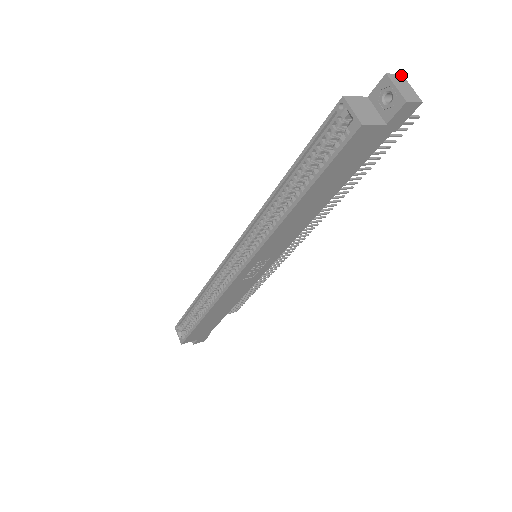
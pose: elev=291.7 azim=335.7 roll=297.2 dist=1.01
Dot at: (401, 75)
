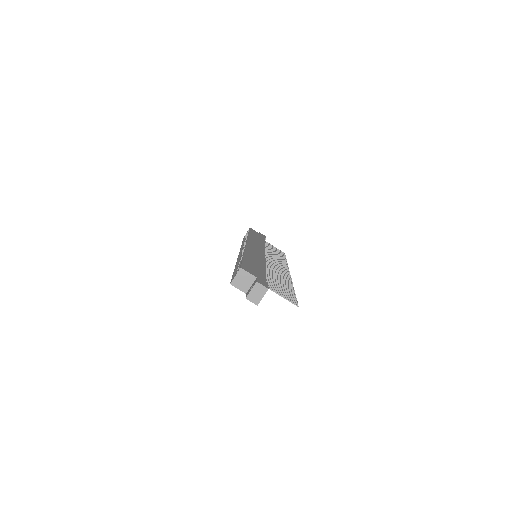
Dot at: (267, 288)
